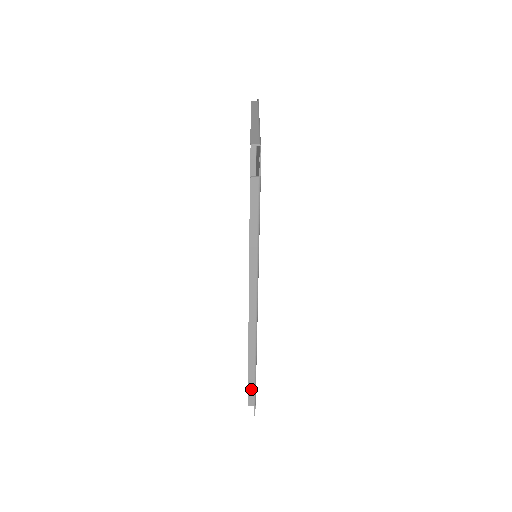
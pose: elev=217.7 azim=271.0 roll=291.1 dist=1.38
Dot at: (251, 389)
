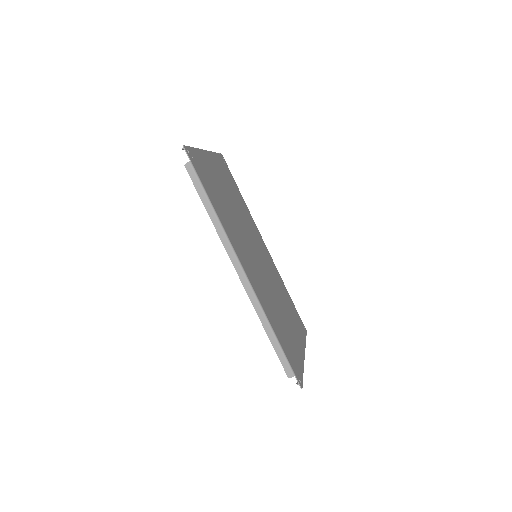
Dot at: (281, 357)
